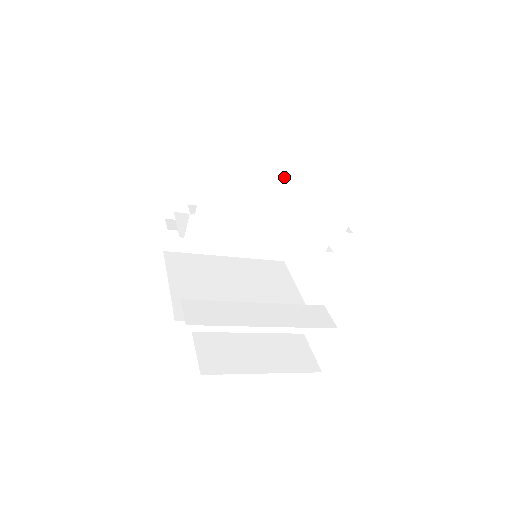
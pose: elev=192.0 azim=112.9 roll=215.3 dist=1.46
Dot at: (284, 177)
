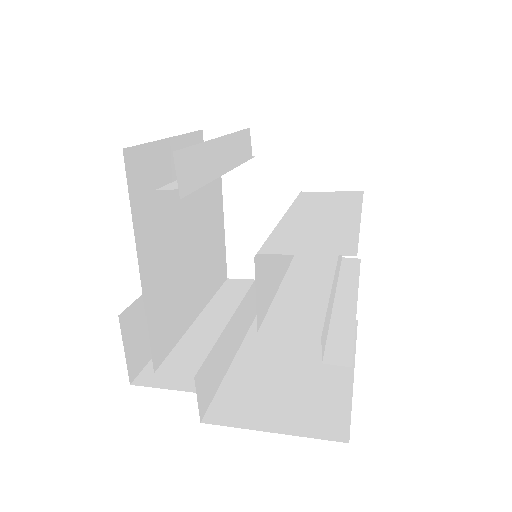
Dot at: occluded
